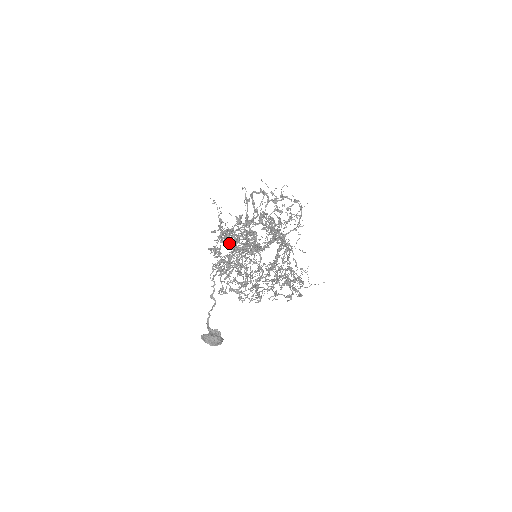
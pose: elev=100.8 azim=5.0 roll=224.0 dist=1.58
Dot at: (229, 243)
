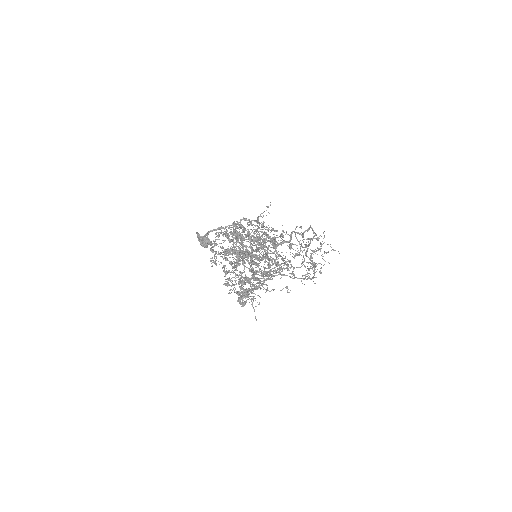
Dot at: occluded
